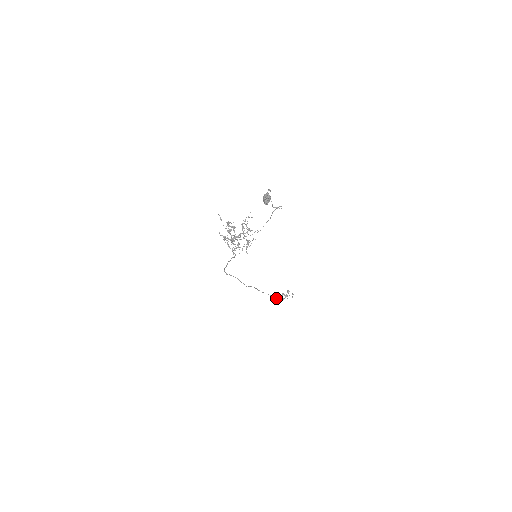
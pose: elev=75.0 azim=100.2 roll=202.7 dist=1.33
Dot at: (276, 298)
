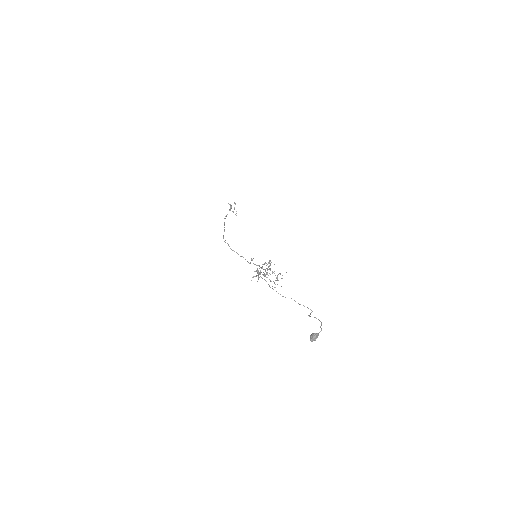
Dot at: occluded
